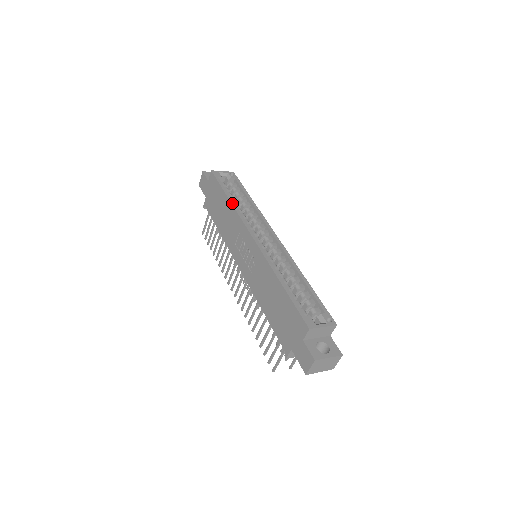
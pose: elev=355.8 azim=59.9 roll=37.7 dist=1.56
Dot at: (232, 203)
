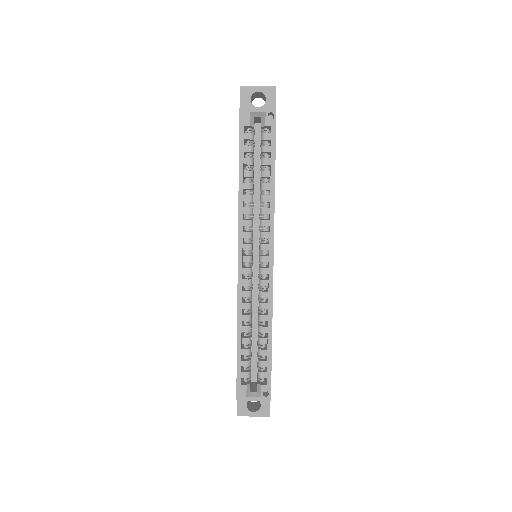
Dot at: (239, 191)
